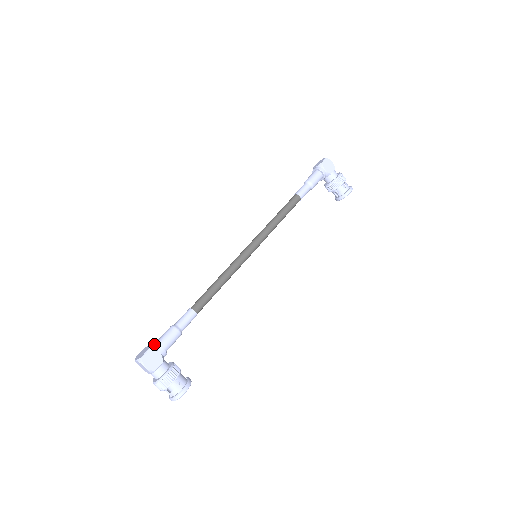
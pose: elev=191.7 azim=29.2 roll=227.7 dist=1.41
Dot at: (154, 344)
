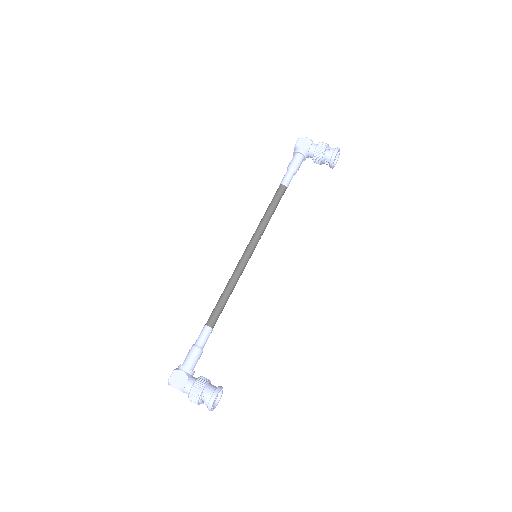
Dot at: (179, 366)
